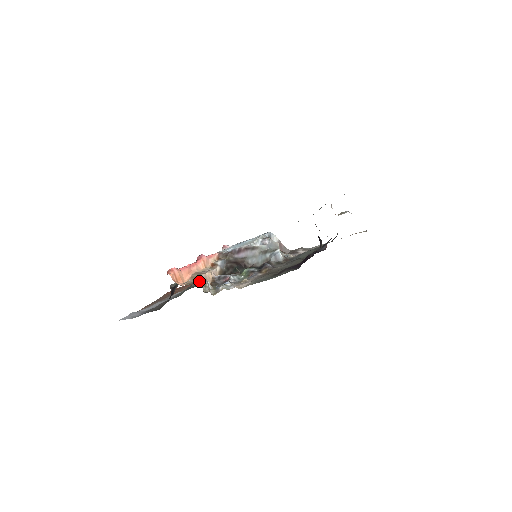
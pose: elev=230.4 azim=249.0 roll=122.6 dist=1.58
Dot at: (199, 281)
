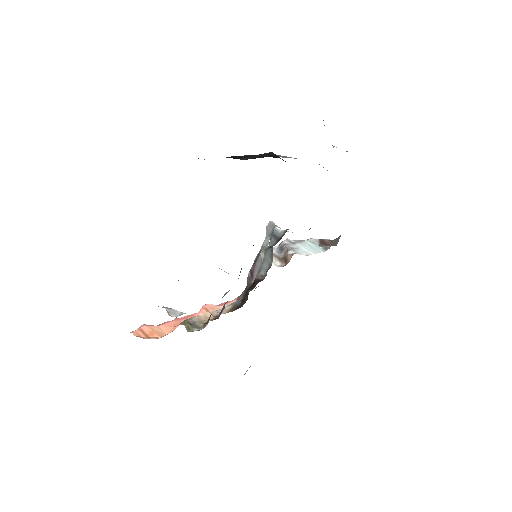
Dot at: (182, 324)
